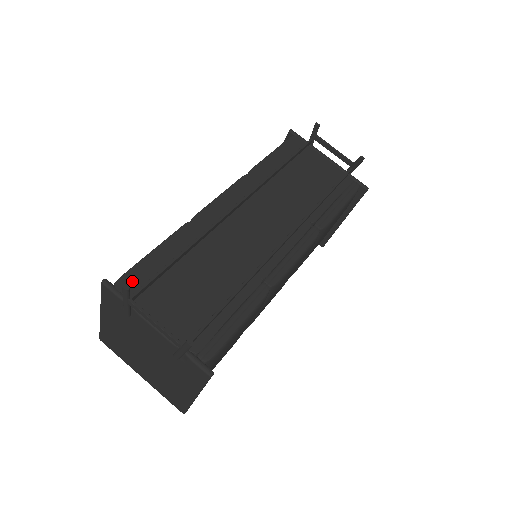
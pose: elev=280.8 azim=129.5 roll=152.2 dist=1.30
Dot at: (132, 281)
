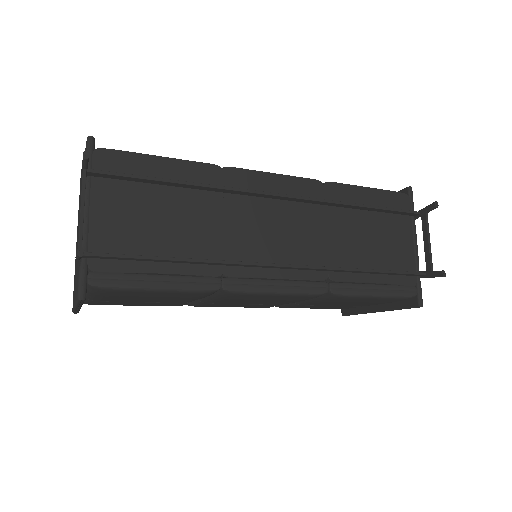
Dot at: (112, 161)
